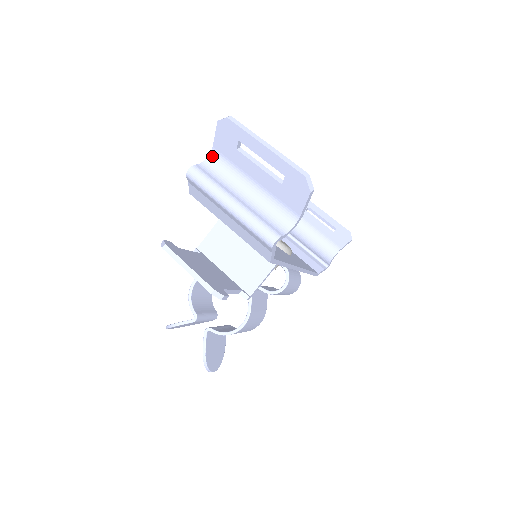
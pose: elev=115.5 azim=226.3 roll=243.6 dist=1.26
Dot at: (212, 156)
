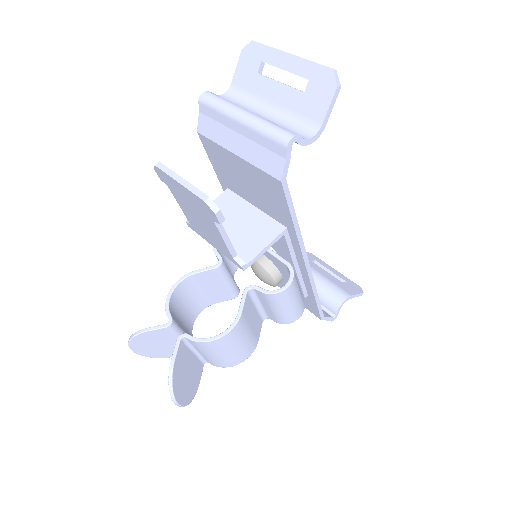
Dot at: (229, 92)
